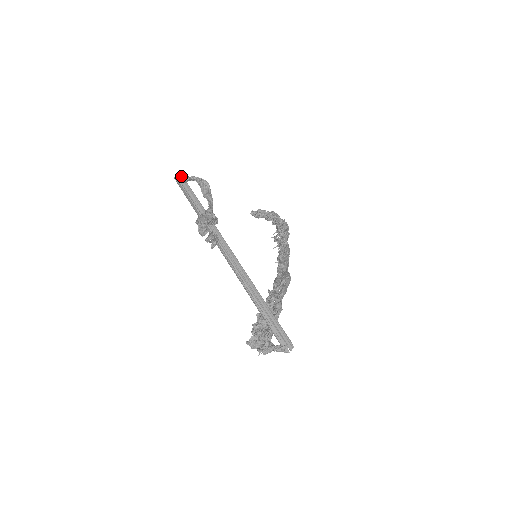
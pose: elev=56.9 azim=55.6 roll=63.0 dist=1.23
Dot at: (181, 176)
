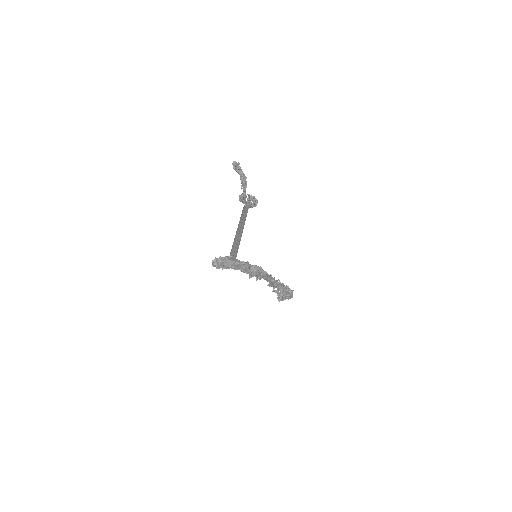
Dot at: occluded
